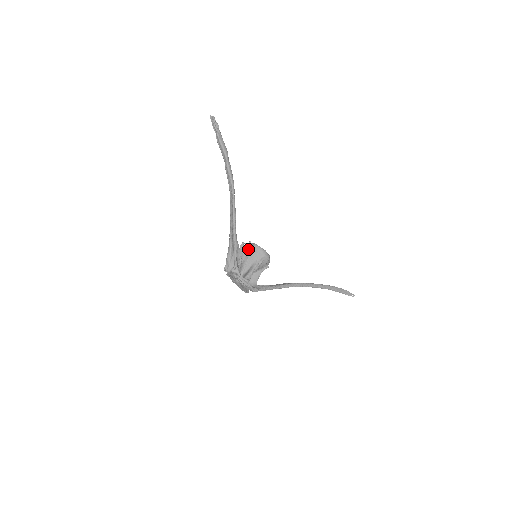
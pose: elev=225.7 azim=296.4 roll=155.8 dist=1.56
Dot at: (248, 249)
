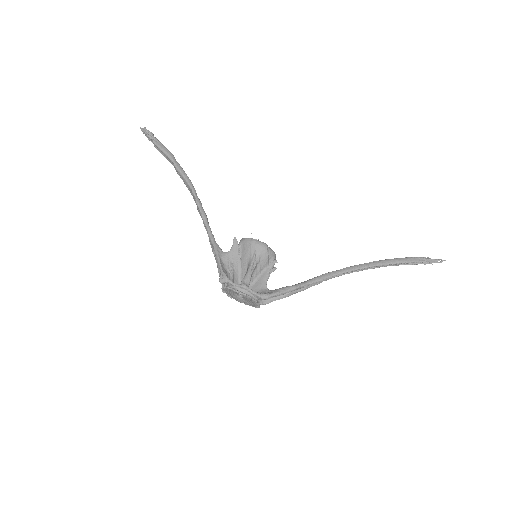
Dot at: (235, 248)
